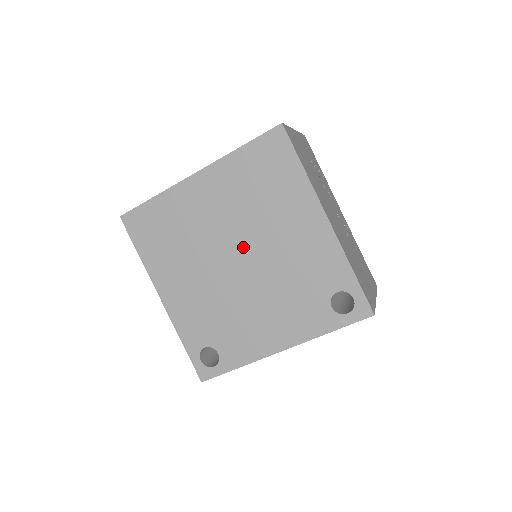
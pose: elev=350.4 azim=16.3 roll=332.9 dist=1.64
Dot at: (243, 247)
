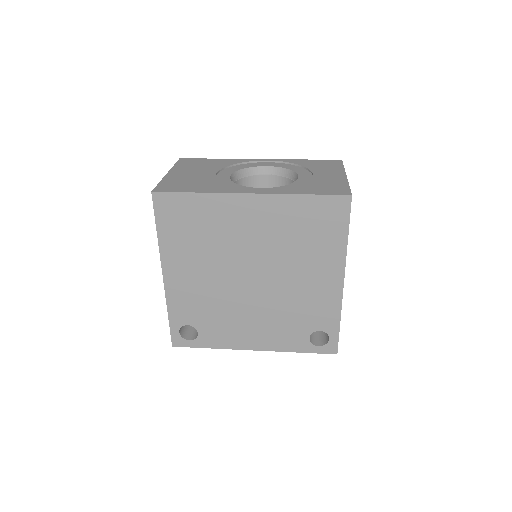
Dot at: (262, 270)
